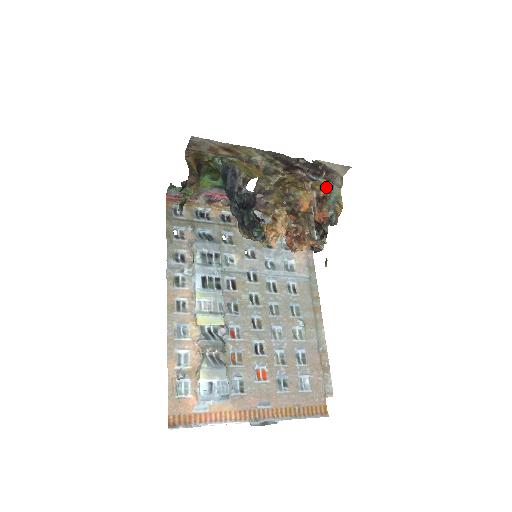
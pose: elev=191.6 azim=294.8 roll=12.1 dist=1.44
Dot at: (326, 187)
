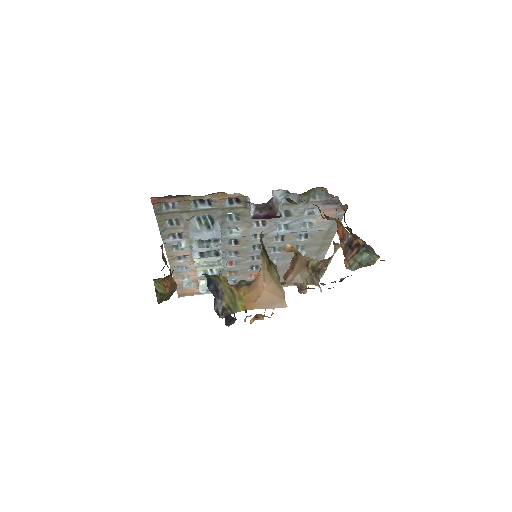
Dot at: occluded
